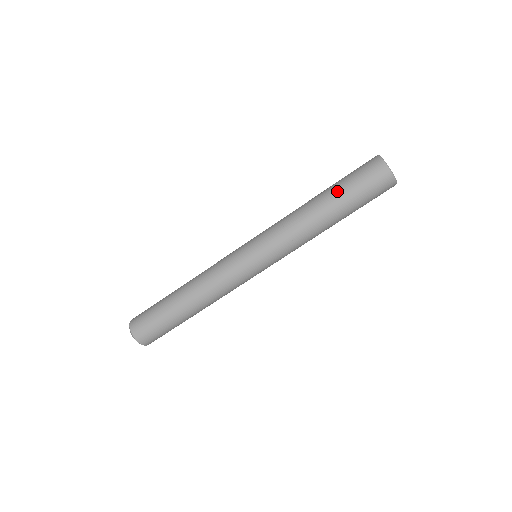
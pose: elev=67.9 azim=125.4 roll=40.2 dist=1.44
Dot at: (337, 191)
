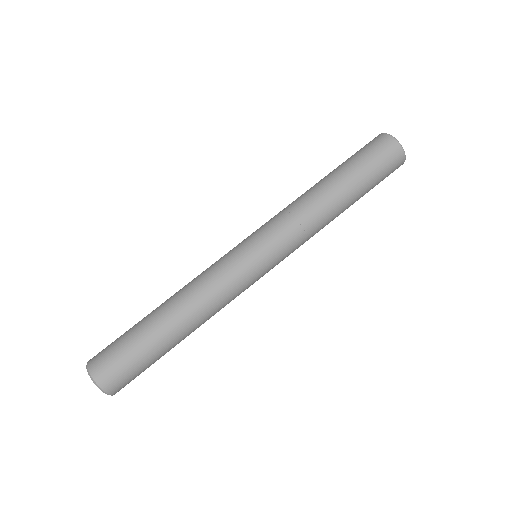
Dot at: (345, 168)
